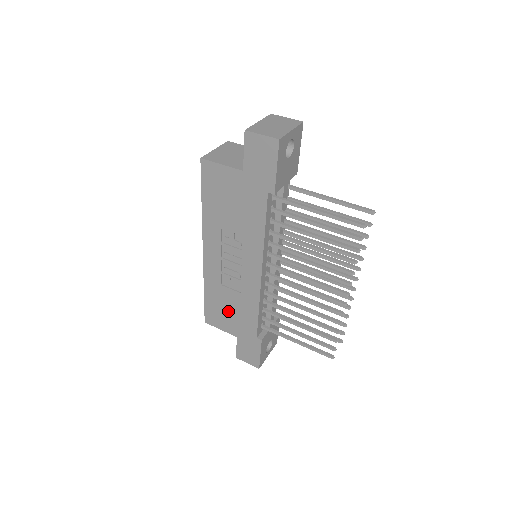
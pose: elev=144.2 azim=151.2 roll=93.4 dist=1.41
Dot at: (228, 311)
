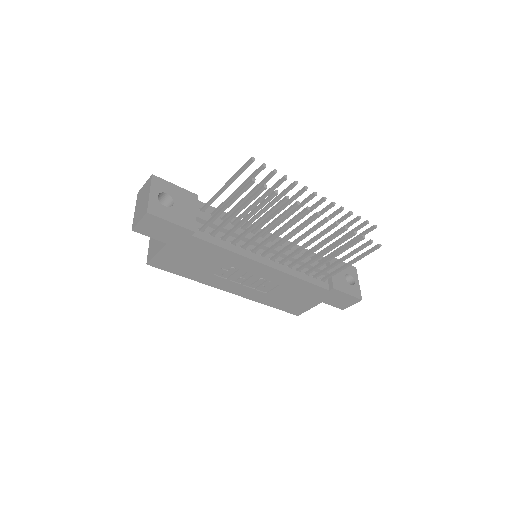
Dot at: (294, 298)
